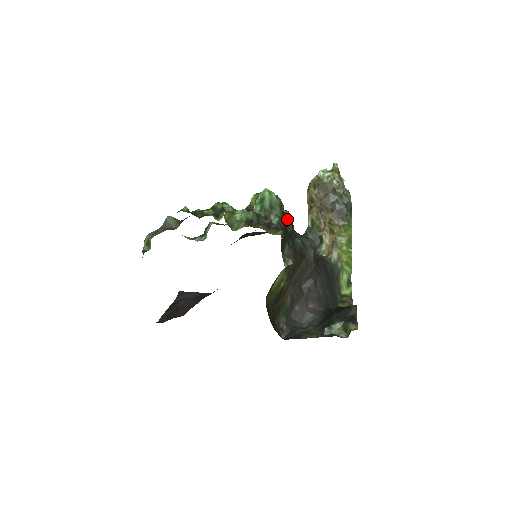
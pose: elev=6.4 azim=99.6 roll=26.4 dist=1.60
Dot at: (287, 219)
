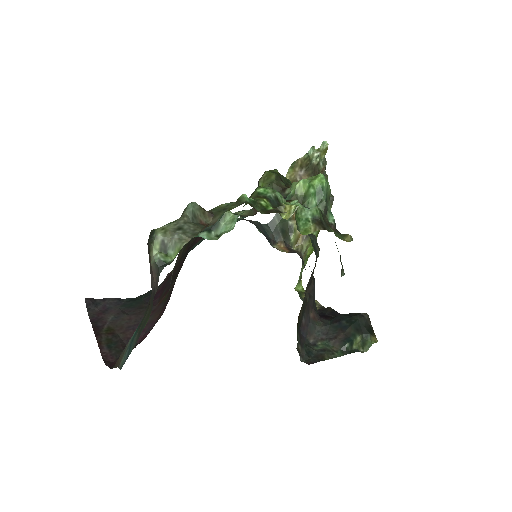
Dot at: occluded
